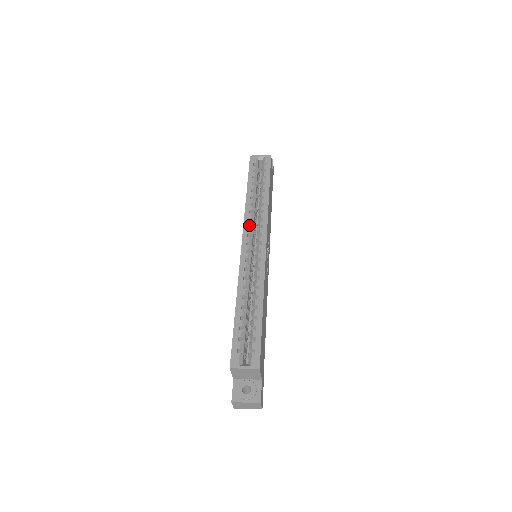
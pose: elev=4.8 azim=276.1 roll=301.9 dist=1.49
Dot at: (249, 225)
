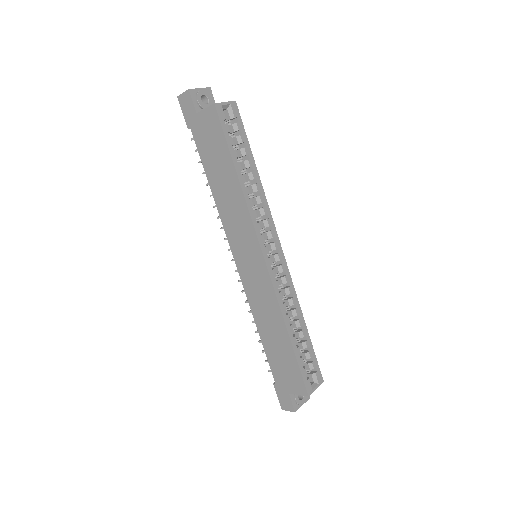
Dot at: occluded
